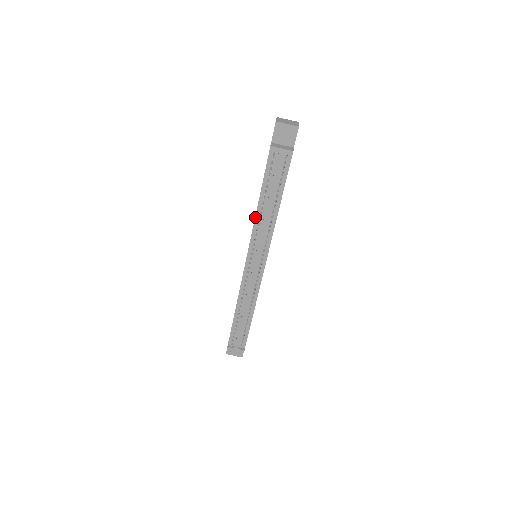
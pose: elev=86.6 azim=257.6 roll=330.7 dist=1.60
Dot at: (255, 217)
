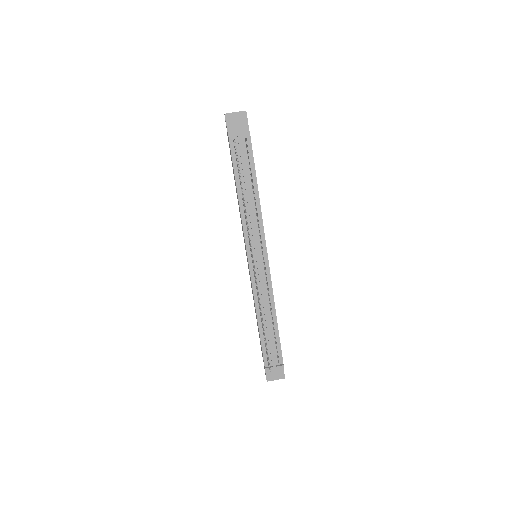
Dot at: (240, 211)
